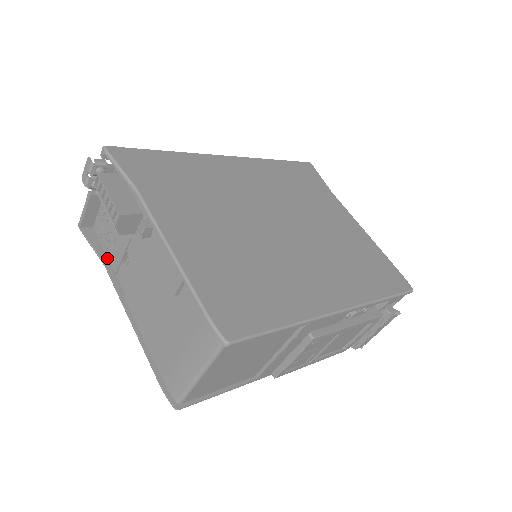
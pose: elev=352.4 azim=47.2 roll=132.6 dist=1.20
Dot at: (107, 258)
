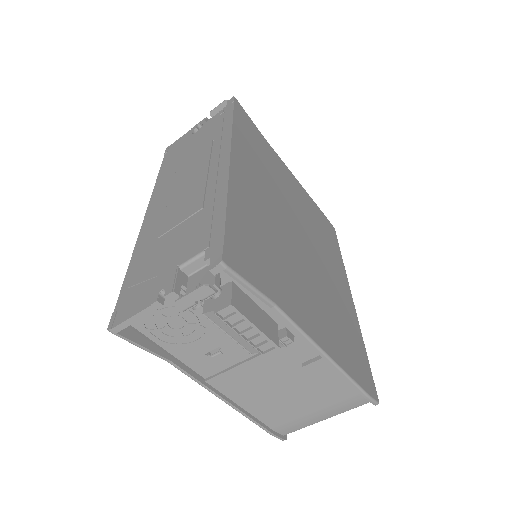
Dot at: (164, 350)
